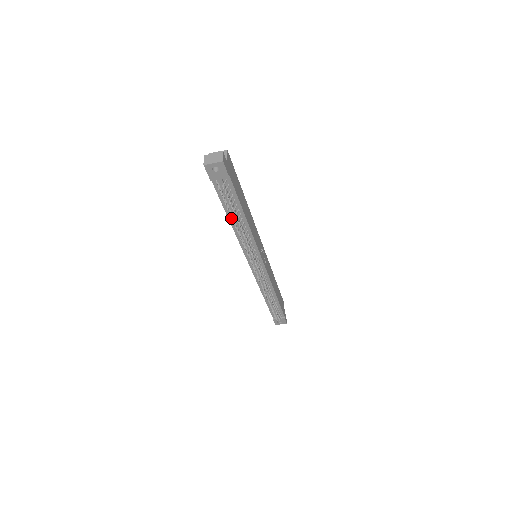
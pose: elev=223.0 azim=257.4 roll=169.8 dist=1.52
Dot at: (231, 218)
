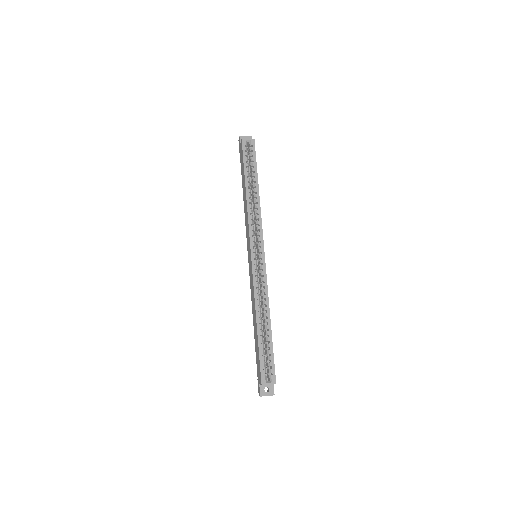
Dot at: occluded
